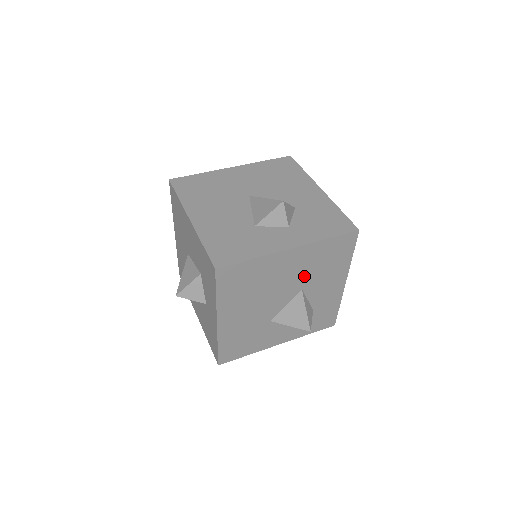
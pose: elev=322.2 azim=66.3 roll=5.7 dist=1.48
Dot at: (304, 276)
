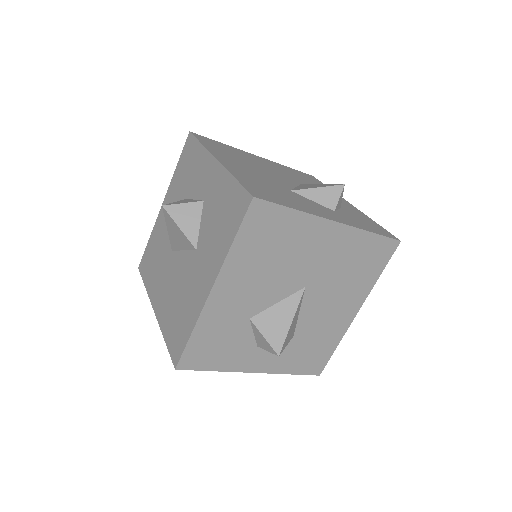
Dot at: (291, 177)
